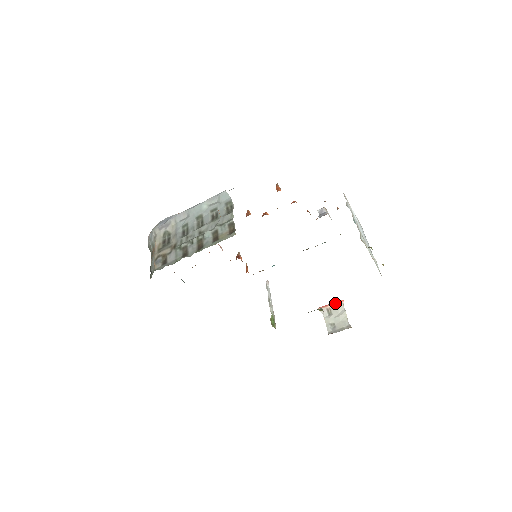
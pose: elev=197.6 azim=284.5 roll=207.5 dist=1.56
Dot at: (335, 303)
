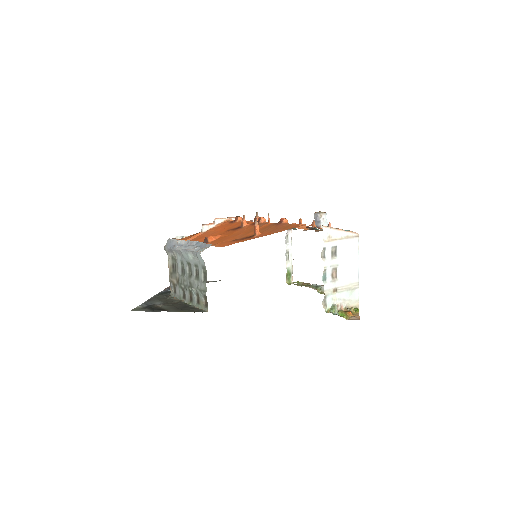
Dot at: occluded
